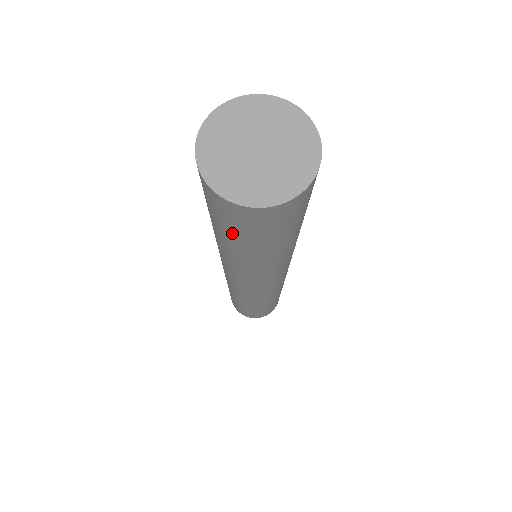
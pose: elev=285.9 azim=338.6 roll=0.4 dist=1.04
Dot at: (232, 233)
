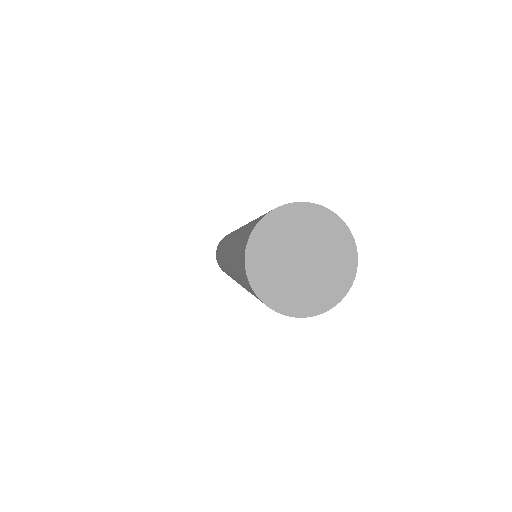
Dot at: occluded
